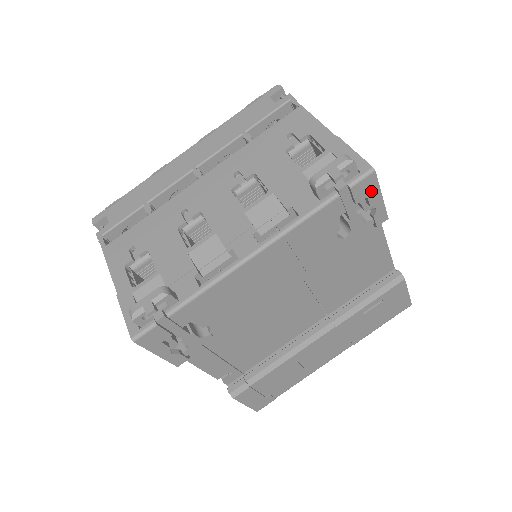
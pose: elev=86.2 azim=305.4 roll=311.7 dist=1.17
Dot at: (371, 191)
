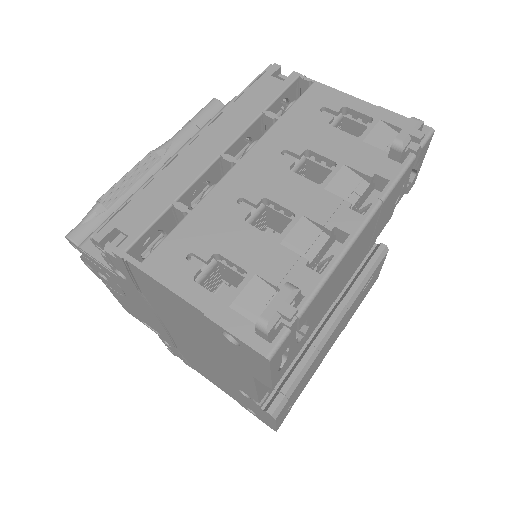
Dot at: (424, 153)
